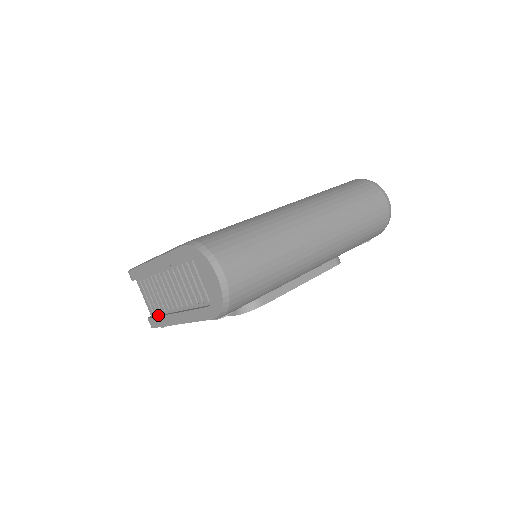
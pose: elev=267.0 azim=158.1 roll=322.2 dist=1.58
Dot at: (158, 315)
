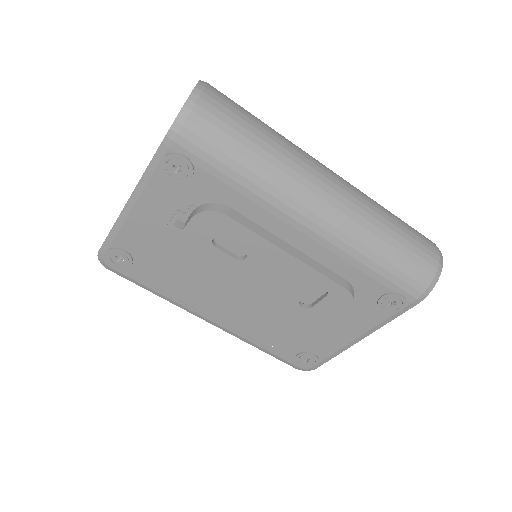
Dot at: occluded
